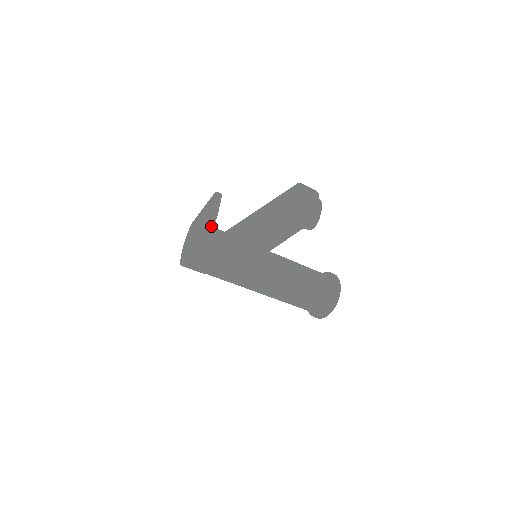
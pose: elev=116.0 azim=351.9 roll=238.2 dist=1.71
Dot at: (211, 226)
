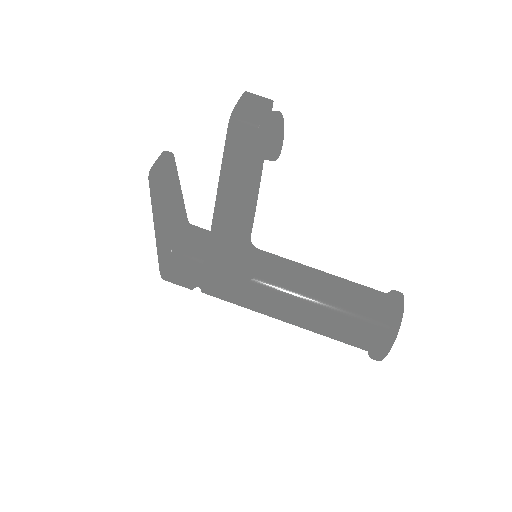
Dot at: (156, 190)
